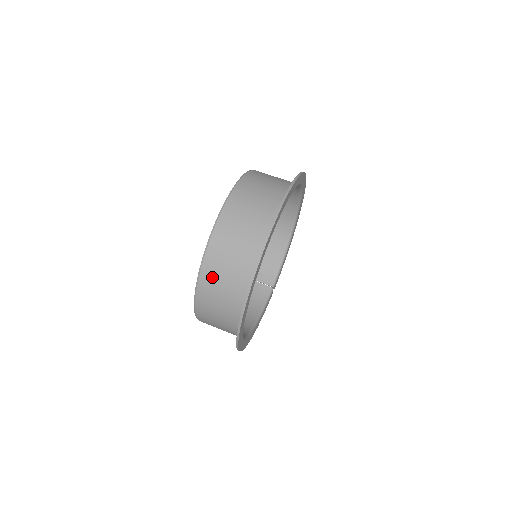
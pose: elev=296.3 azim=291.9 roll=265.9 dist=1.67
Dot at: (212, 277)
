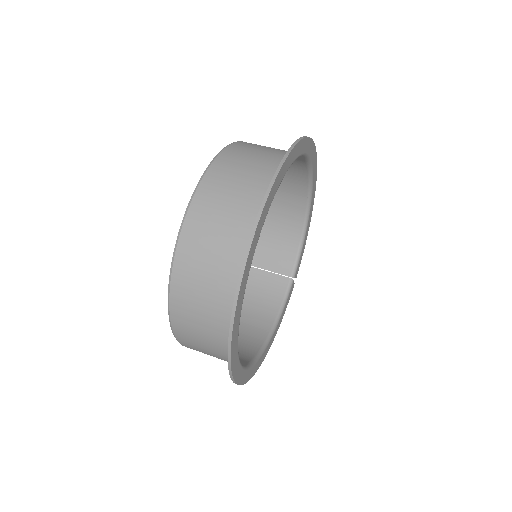
Dot at: (185, 311)
